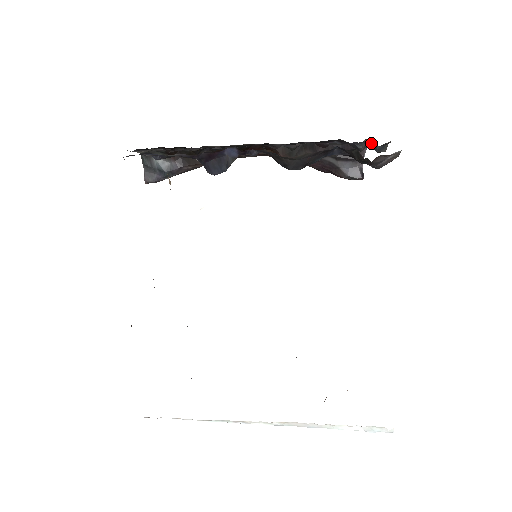
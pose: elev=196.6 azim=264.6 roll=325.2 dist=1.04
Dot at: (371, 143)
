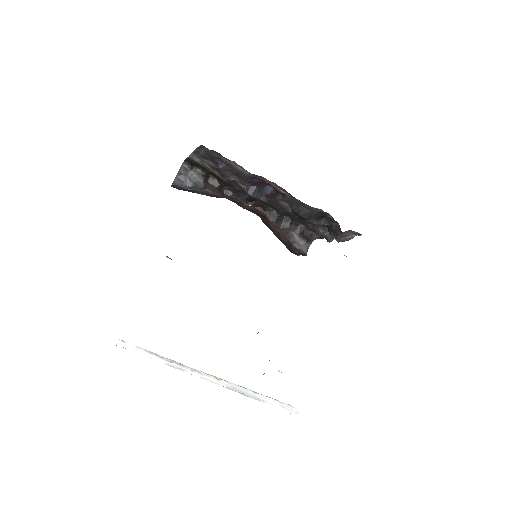
Dot at: (328, 232)
